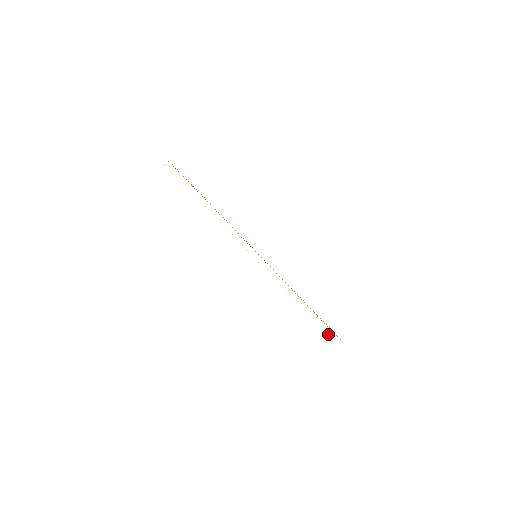
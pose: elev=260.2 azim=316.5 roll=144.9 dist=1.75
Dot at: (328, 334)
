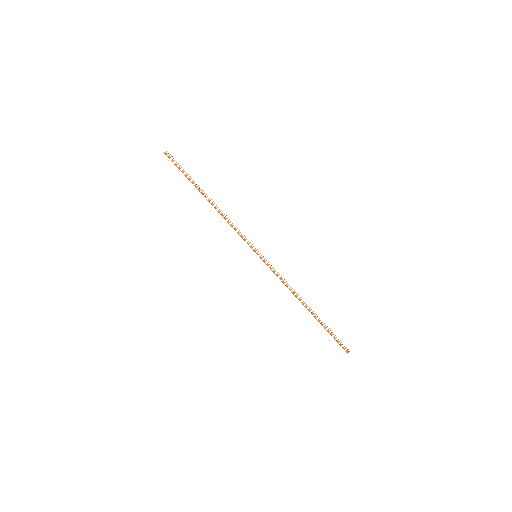
Dot at: (333, 344)
